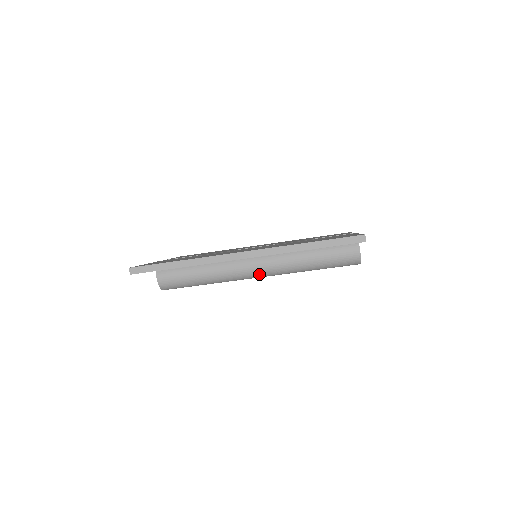
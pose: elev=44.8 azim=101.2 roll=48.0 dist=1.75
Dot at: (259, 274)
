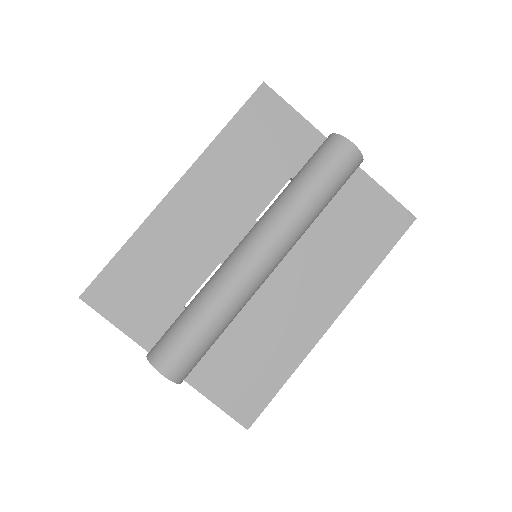
Dot at: (249, 245)
